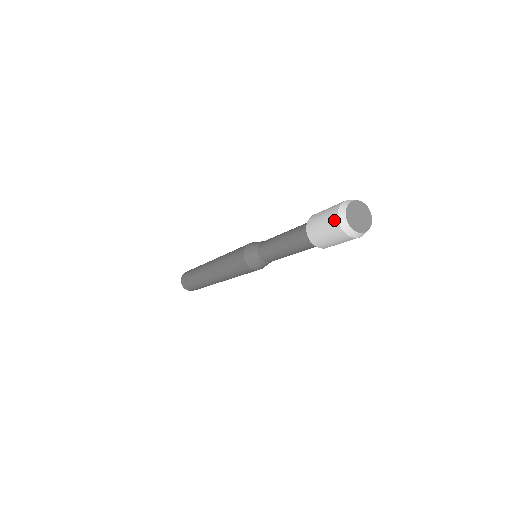
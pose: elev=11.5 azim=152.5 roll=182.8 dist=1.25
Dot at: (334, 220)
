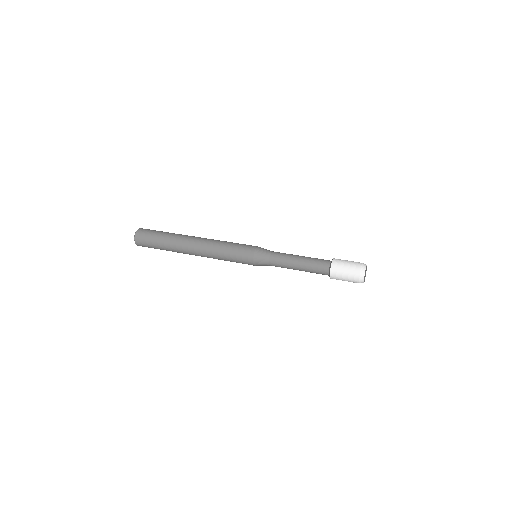
Dot at: (356, 281)
